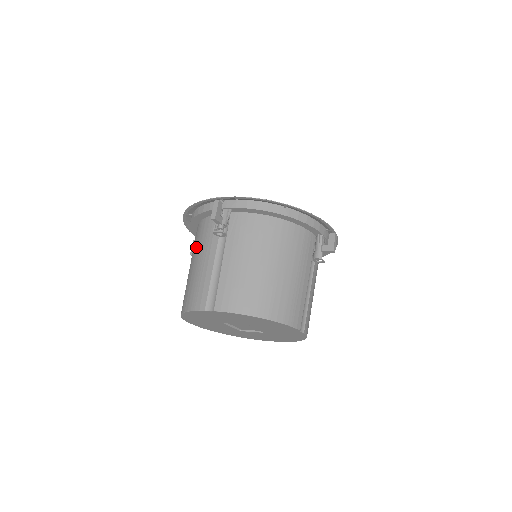
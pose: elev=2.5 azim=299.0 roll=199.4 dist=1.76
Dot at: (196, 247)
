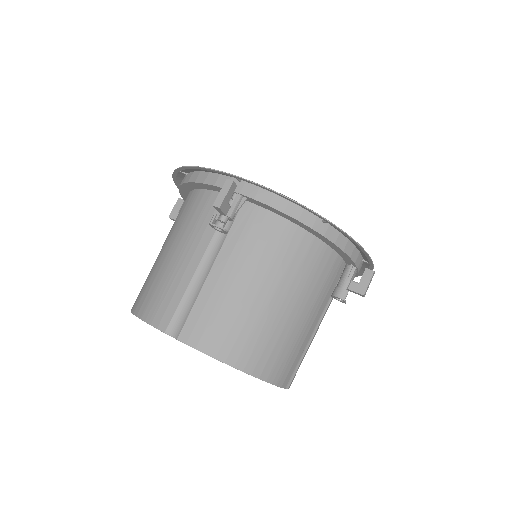
Dot at: (179, 226)
